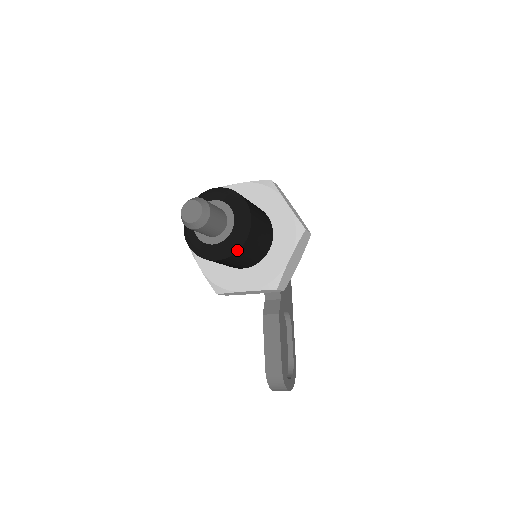
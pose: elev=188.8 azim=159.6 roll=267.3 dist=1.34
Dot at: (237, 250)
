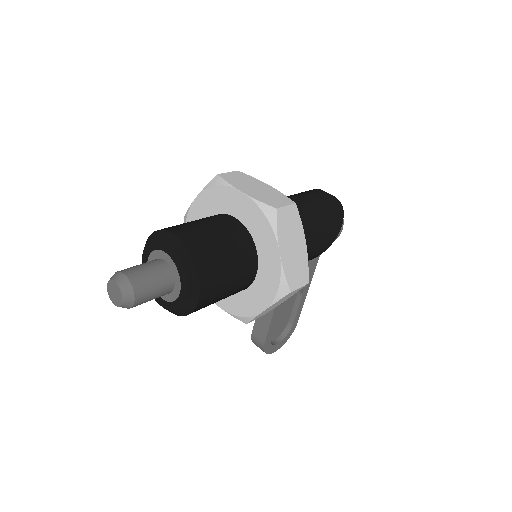
Dot at: (181, 315)
